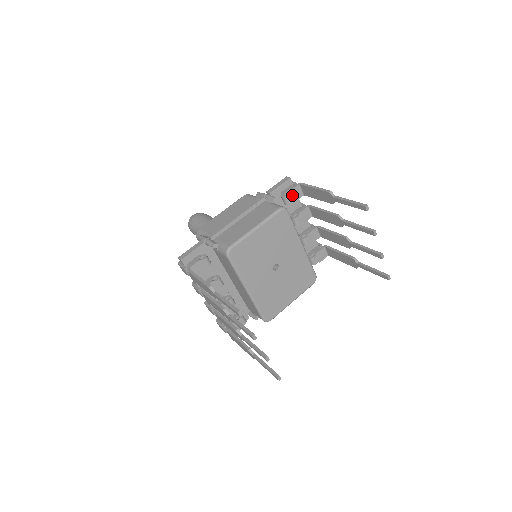
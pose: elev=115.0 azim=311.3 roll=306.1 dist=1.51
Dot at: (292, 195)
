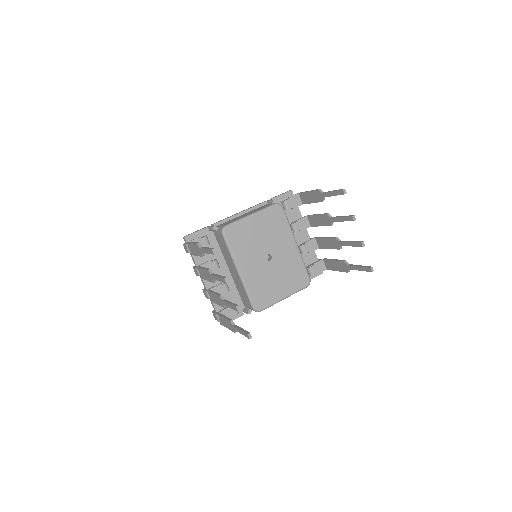
Dot at: (291, 202)
